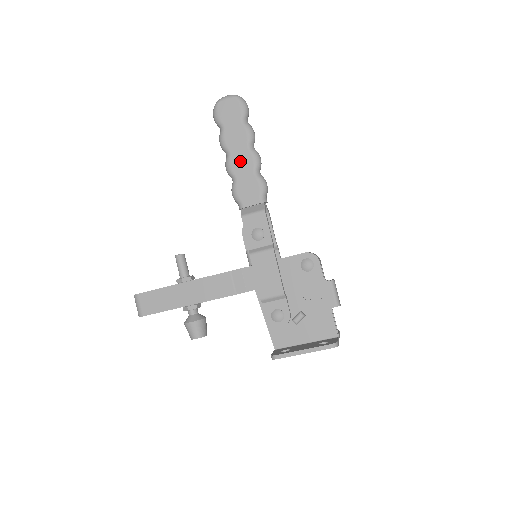
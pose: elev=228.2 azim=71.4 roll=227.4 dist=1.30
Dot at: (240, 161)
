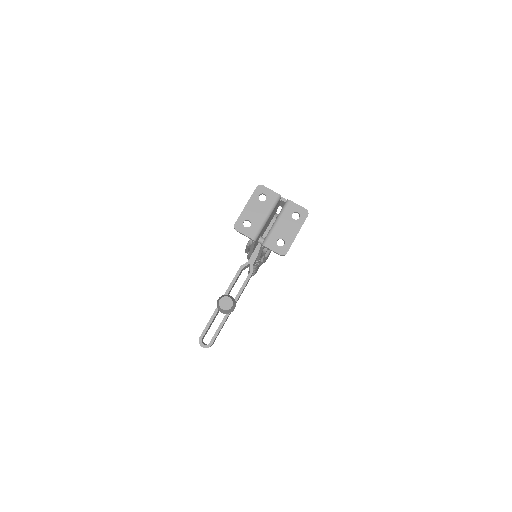
Dot at: occluded
